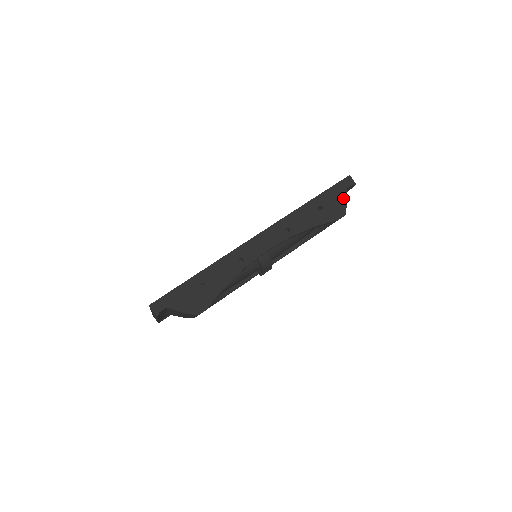
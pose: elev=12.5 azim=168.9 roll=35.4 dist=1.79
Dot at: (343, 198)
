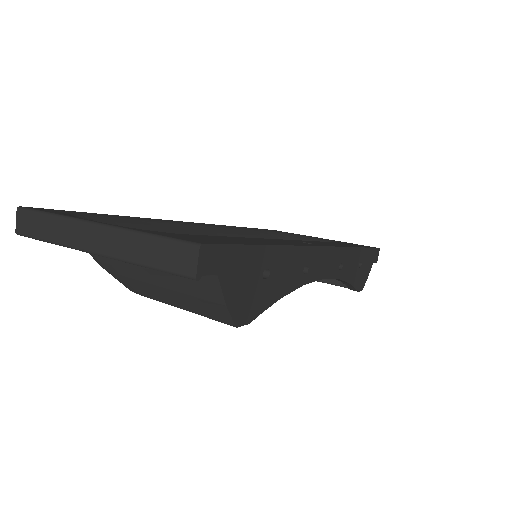
Dot at: (369, 269)
